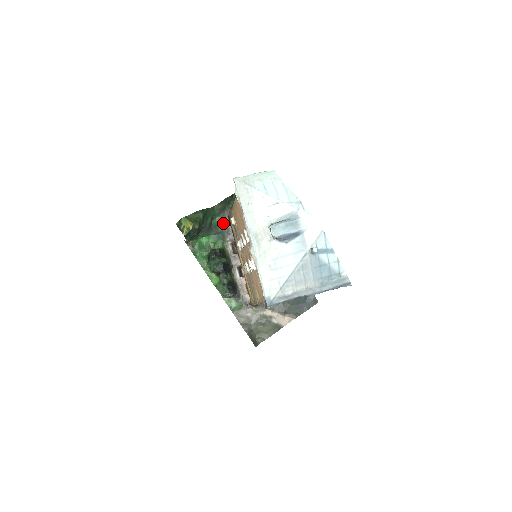
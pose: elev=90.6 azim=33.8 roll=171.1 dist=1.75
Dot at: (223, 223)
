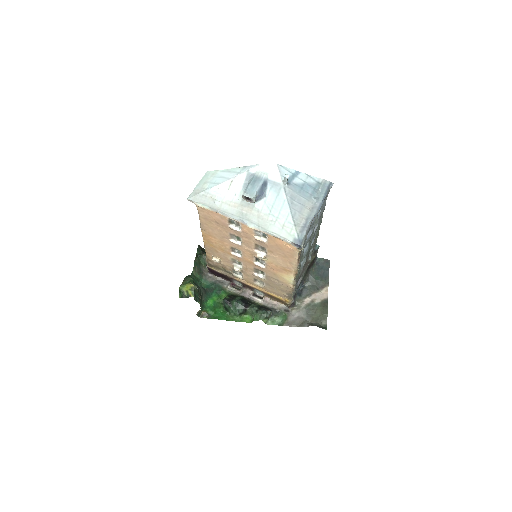
Dot at: (210, 280)
